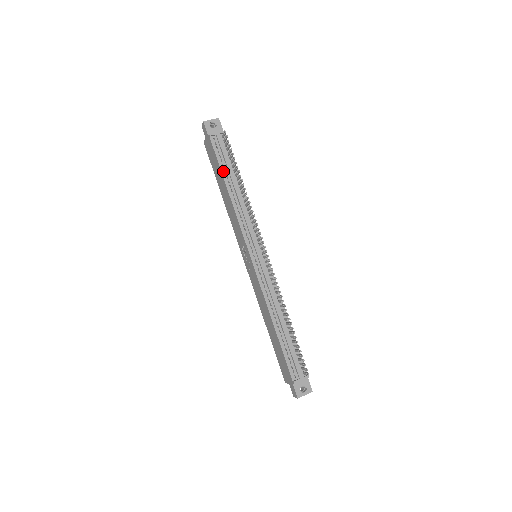
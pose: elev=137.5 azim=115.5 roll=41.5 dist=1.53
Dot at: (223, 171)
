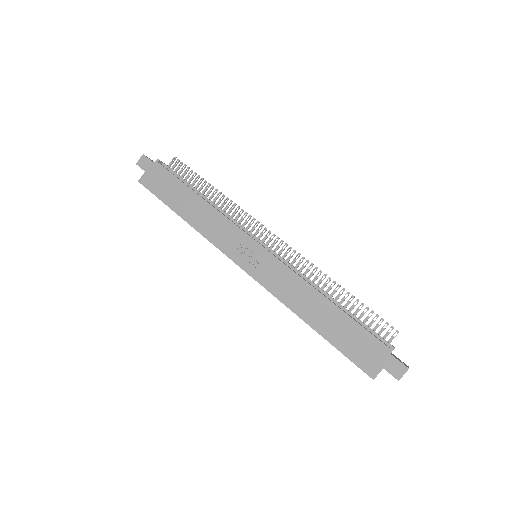
Dot at: (186, 185)
